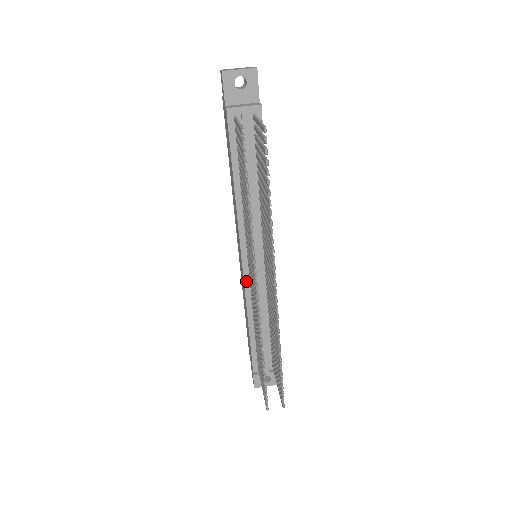
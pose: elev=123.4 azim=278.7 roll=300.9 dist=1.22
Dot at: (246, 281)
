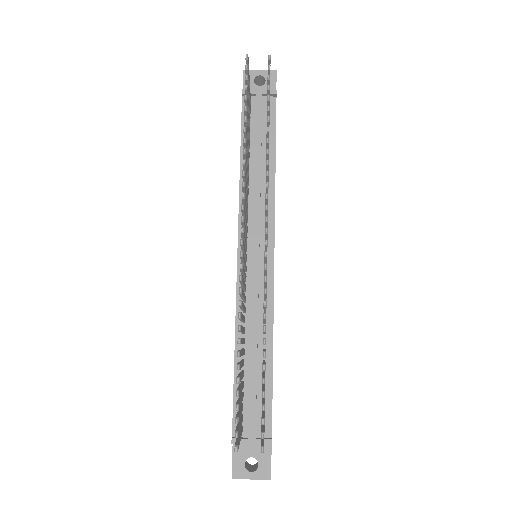
Dot at: (239, 283)
